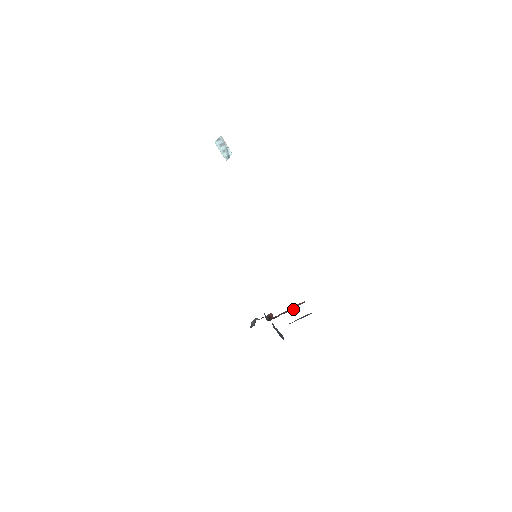
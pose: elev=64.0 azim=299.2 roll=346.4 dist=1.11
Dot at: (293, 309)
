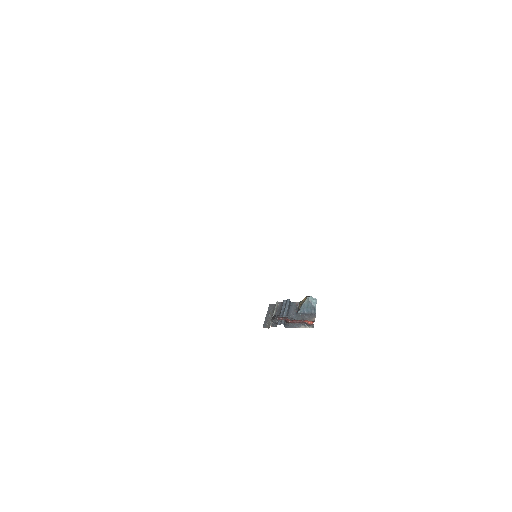
Dot at: (304, 324)
